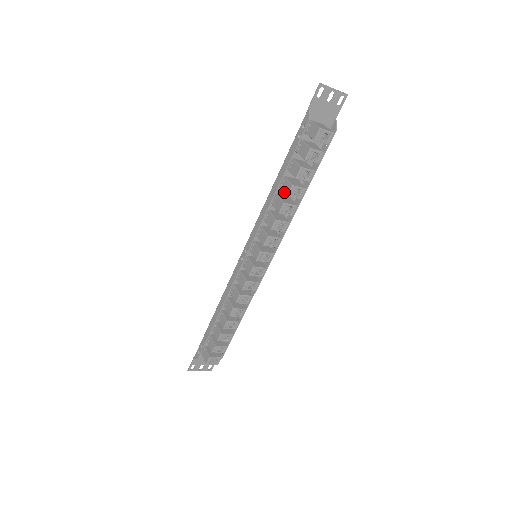
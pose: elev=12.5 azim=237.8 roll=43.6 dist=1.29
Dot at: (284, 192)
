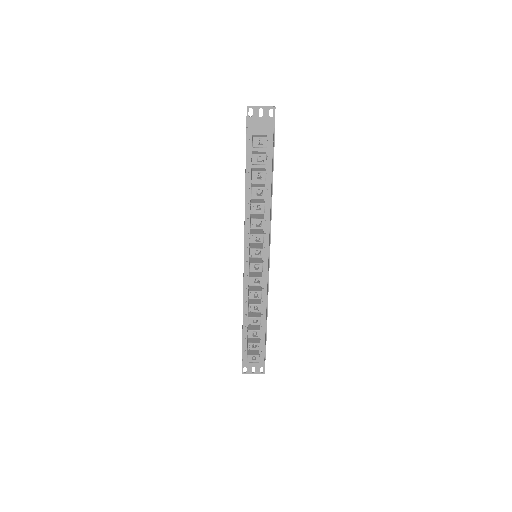
Dot at: (251, 195)
